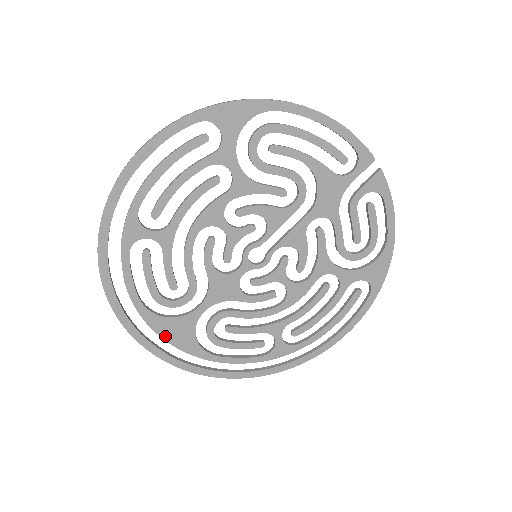
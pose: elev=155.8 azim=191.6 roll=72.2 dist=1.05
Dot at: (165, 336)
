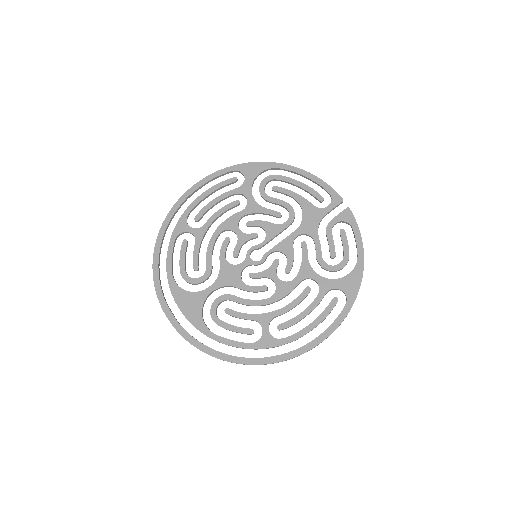
Dot at: (181, 306)
